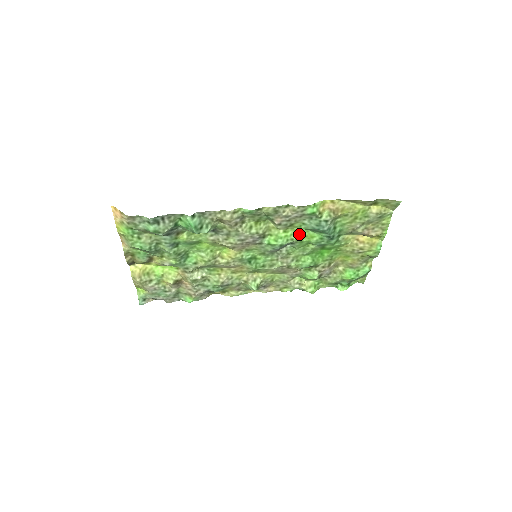
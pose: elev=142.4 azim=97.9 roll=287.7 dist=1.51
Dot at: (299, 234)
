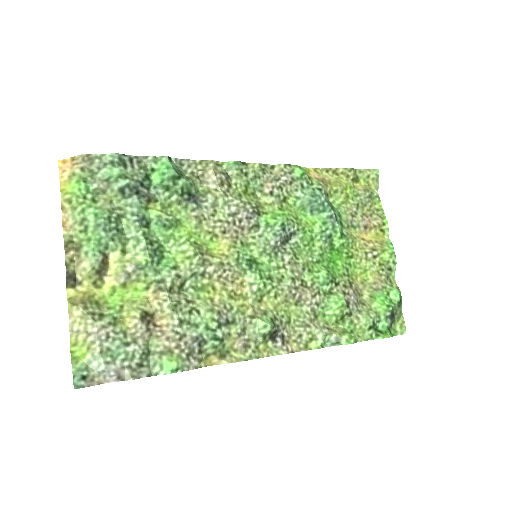
Dot at: (297, 218)
